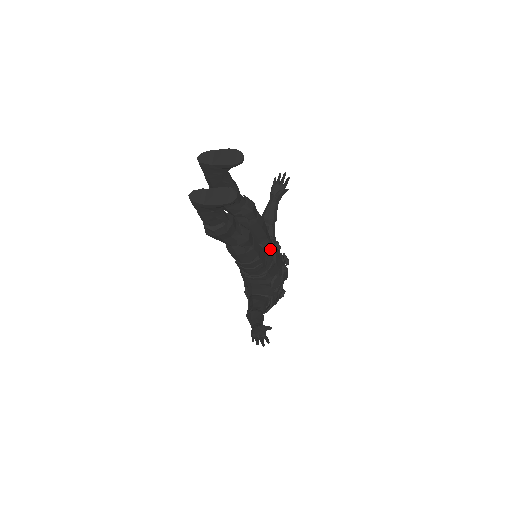
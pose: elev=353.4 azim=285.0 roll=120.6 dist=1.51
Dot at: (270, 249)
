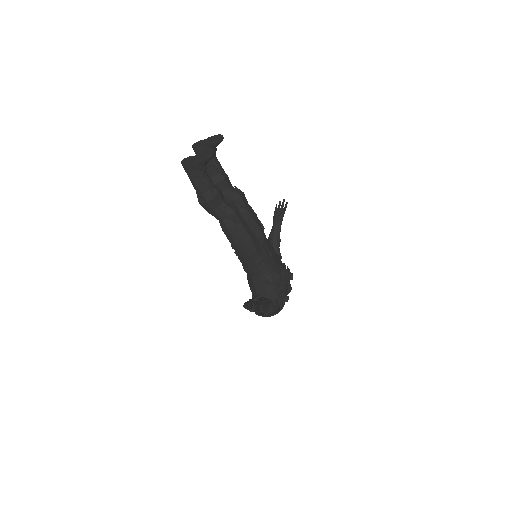
Dot at: (265, 242)
